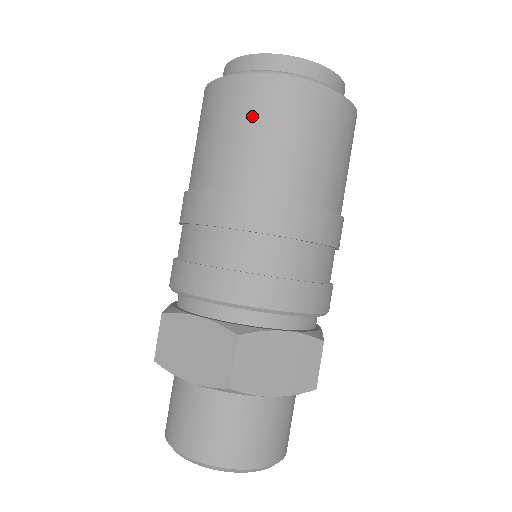
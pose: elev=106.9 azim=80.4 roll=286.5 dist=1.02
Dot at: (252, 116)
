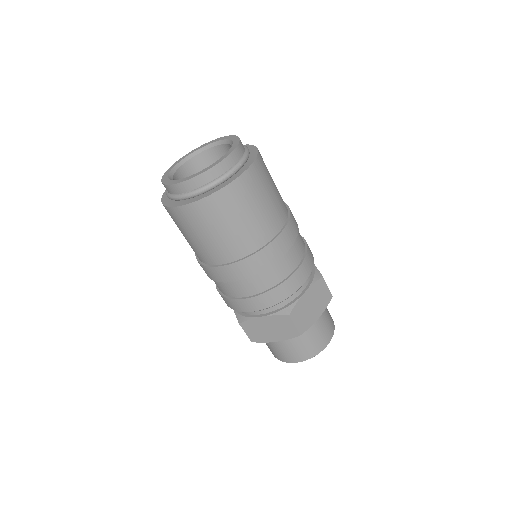
Dot at: (218, 221)
